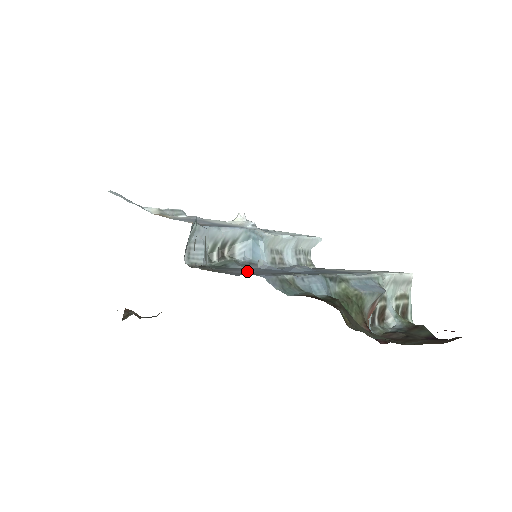
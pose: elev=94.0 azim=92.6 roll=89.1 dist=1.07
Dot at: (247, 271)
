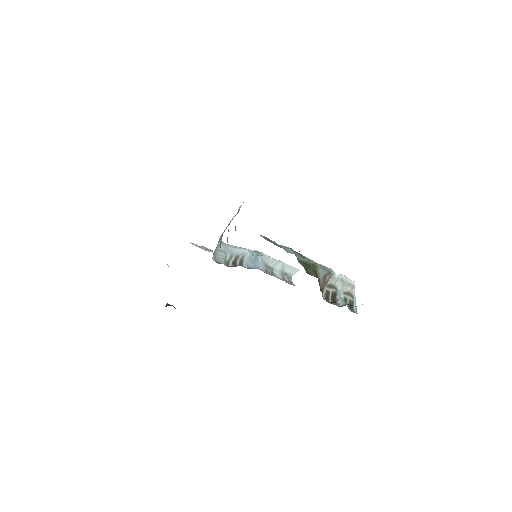
Dot at: occluded
